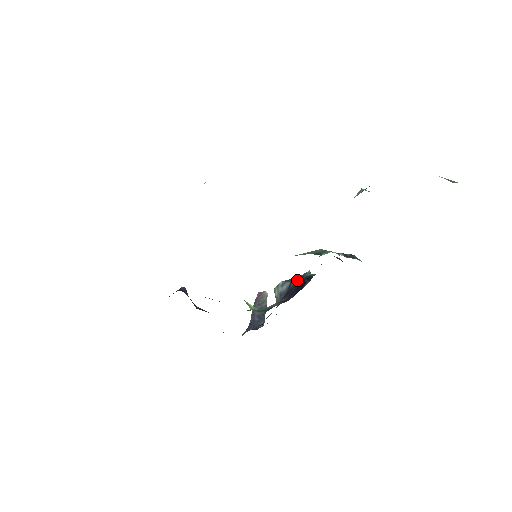
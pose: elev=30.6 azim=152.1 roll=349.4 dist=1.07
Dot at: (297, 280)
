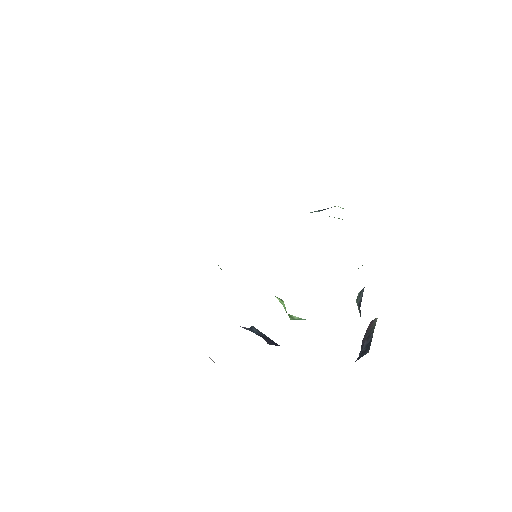
Dot at: occluded
